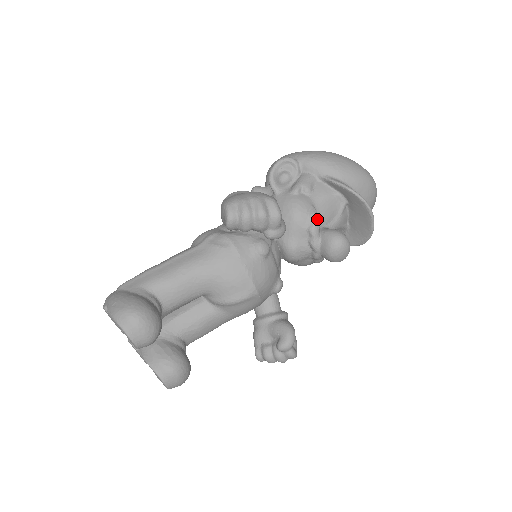
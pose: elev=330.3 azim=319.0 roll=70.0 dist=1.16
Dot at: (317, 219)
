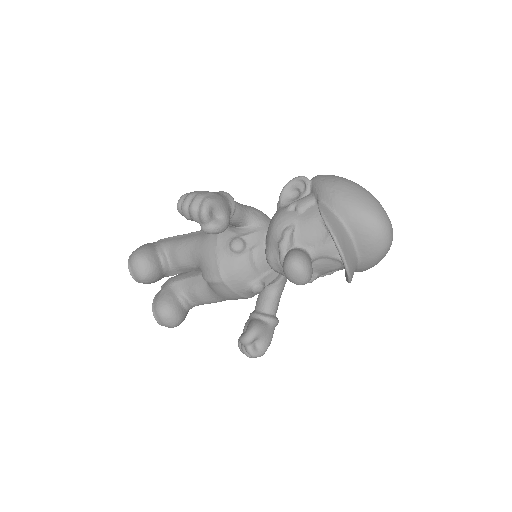
Dot at: (287, 237)
